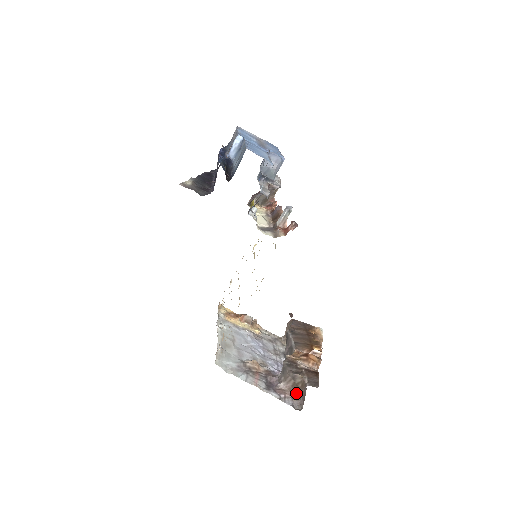
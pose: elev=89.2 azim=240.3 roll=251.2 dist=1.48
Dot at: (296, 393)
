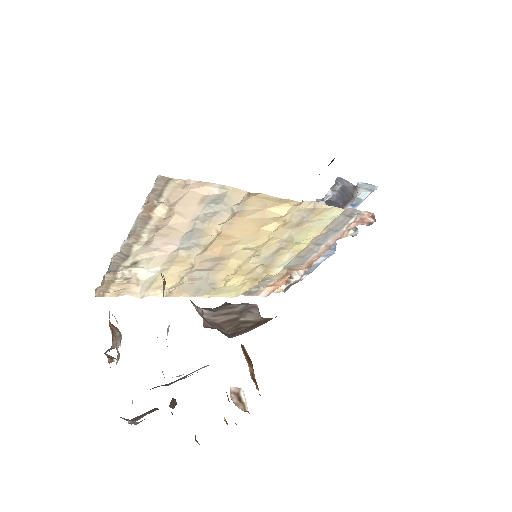
Dot at: occluded
